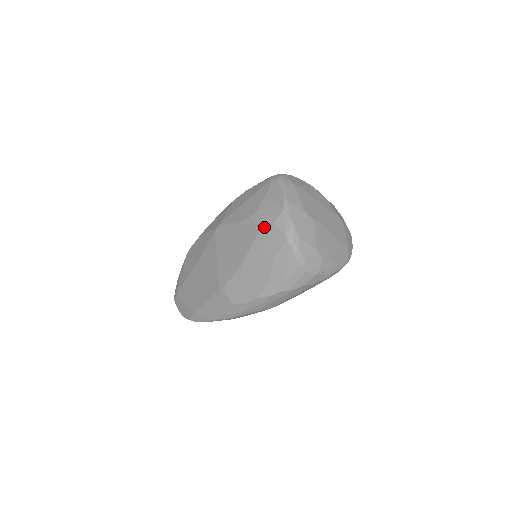
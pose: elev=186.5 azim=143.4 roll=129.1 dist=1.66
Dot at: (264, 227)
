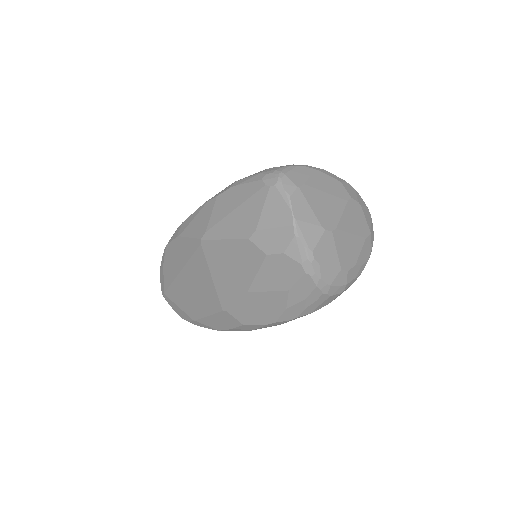
Dot at: (271, 255)
